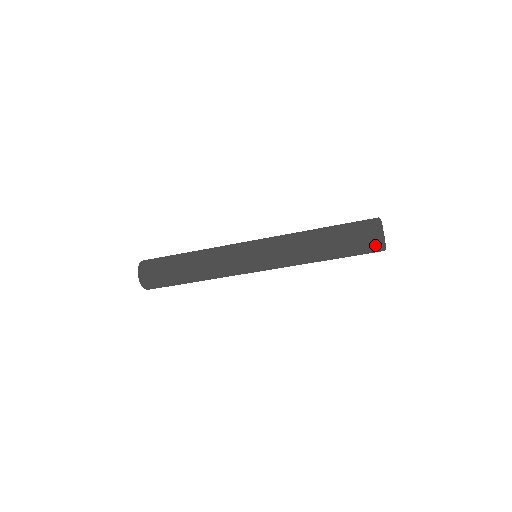
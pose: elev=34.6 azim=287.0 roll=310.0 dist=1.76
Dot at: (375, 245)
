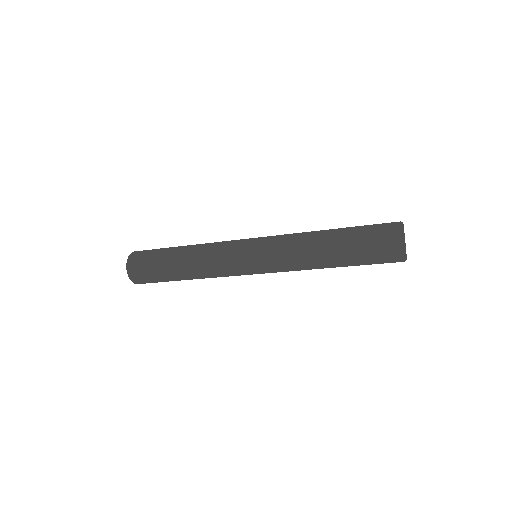
Dot at: (394, 262)
